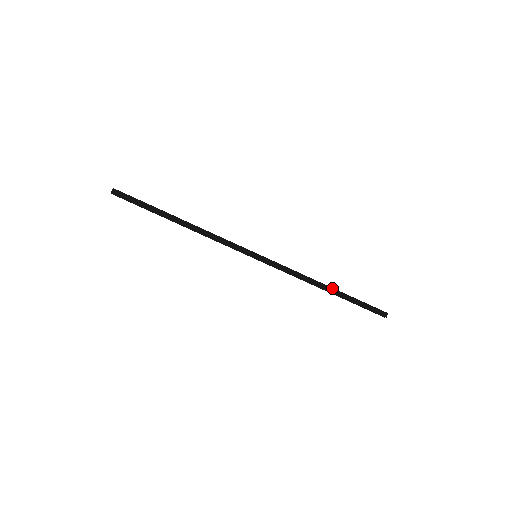
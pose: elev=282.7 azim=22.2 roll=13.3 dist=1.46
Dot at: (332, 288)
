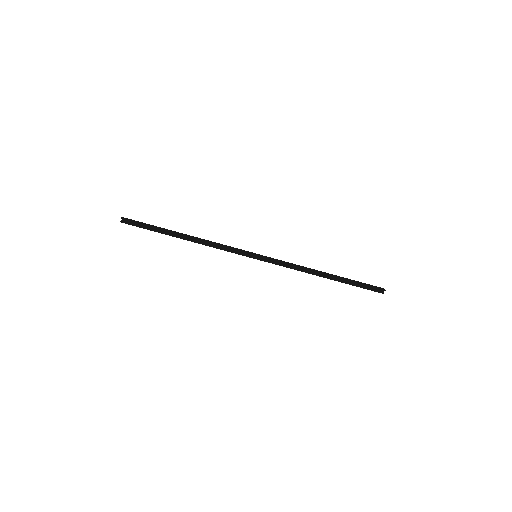
Dot at: occluded
